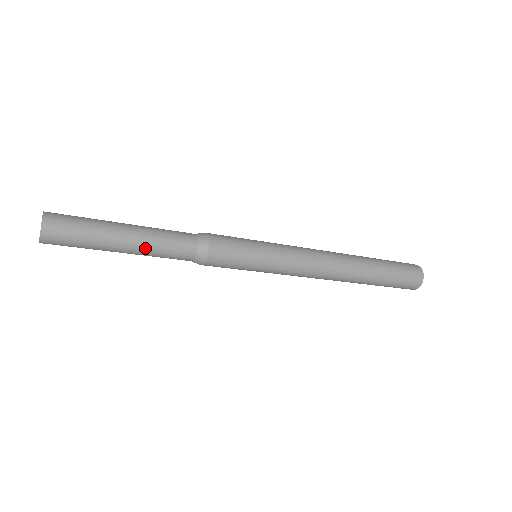
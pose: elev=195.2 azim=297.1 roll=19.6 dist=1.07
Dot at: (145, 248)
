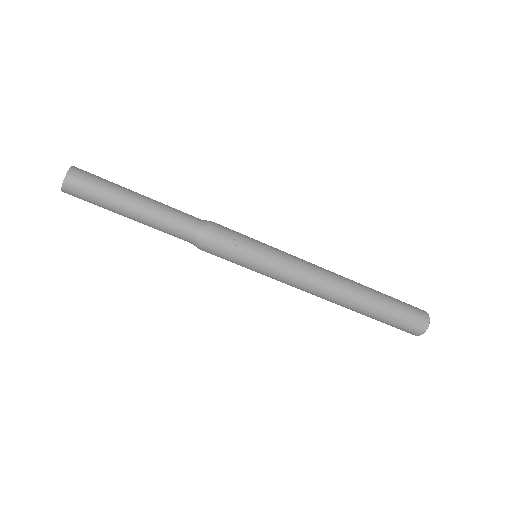
Dot at: (156, 206)
